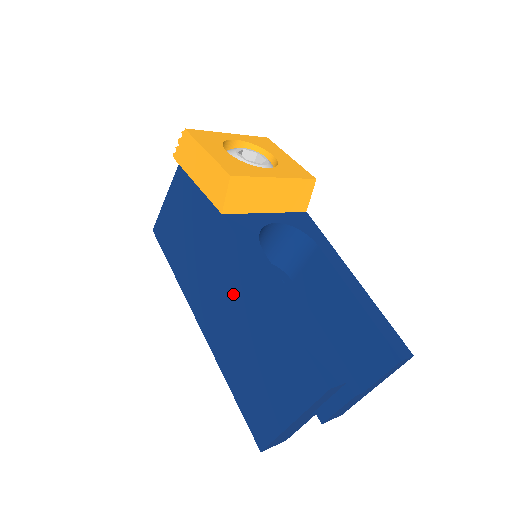
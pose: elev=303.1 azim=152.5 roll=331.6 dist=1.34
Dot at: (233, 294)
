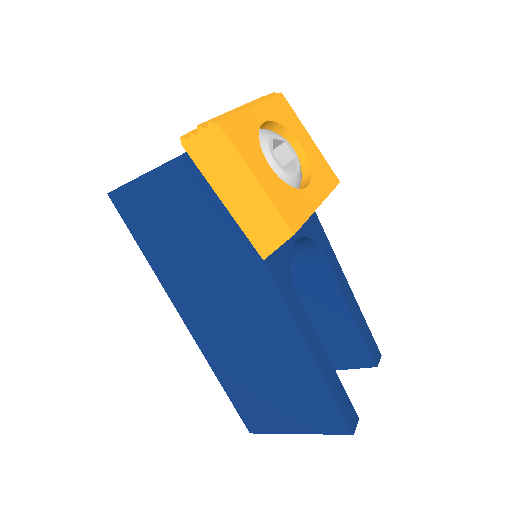
Dot at: (253, 328)
